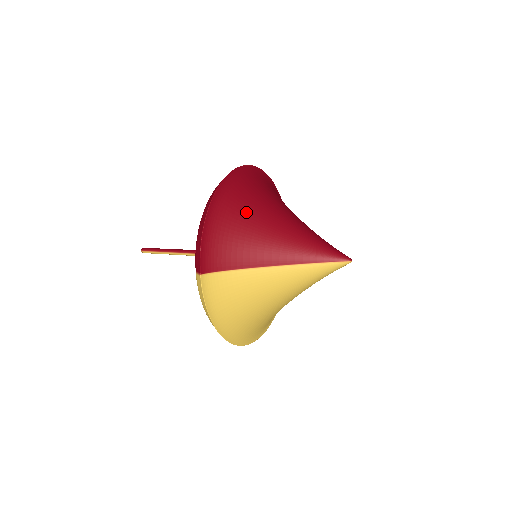
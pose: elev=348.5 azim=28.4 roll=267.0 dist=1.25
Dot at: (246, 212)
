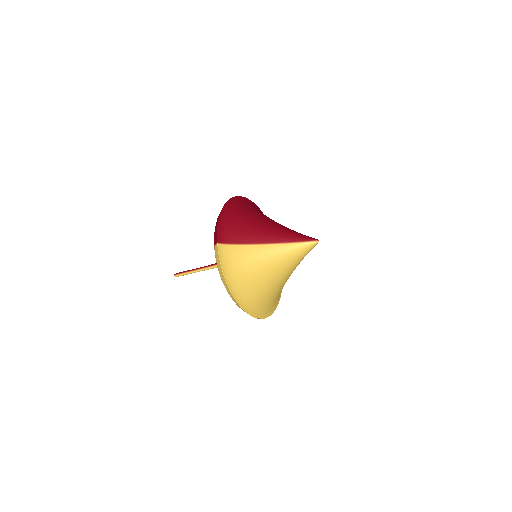
Dot at: (247, 215)
